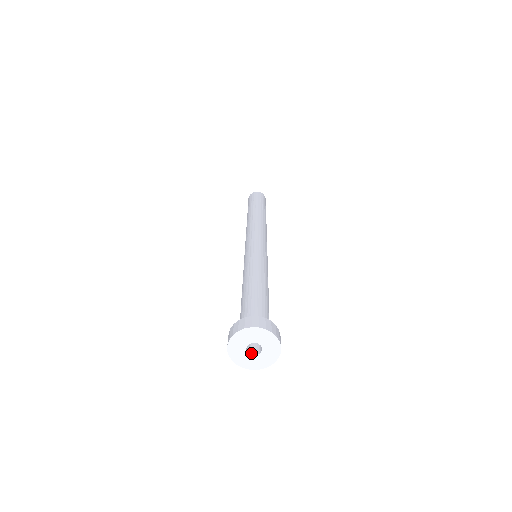
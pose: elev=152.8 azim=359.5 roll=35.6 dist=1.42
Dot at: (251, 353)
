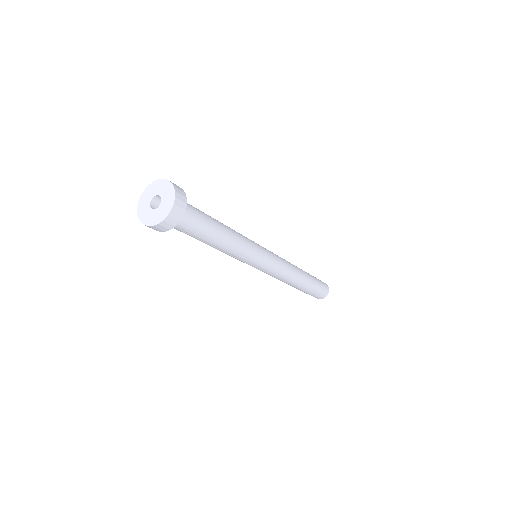
Dot at: (155, 210)
